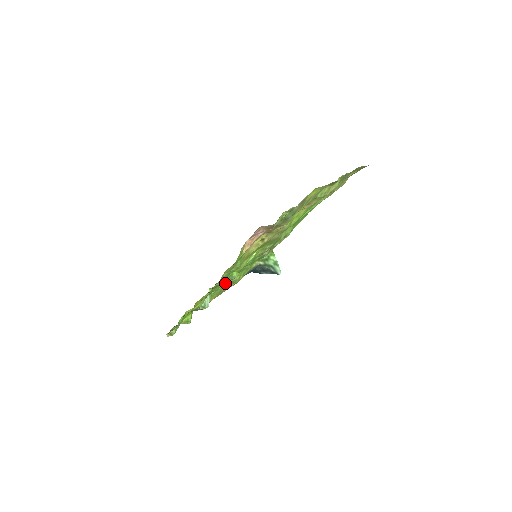
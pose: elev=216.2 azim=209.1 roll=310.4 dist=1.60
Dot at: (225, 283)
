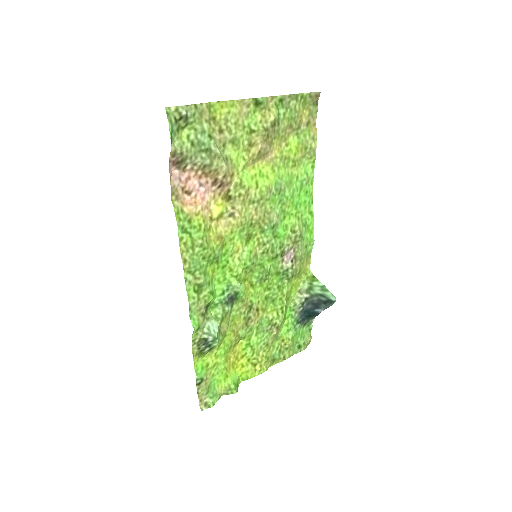
Dot at: (258, 324)
